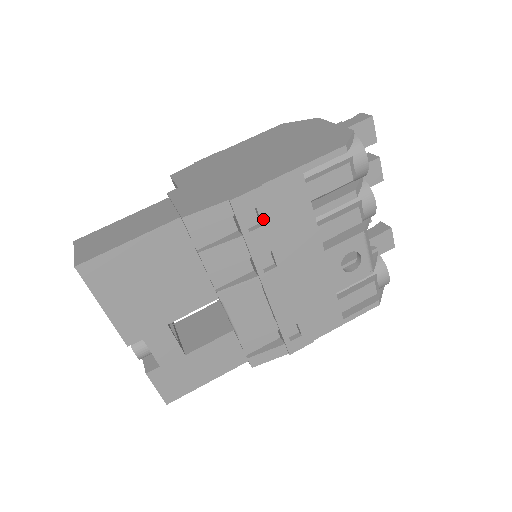
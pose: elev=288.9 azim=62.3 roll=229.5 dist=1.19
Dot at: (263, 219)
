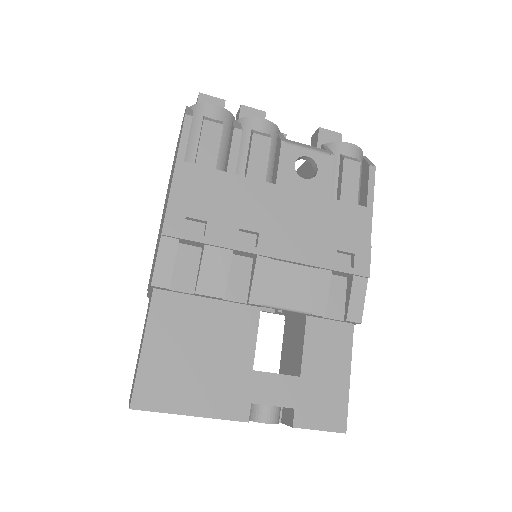
Dot at: (201, 218)
